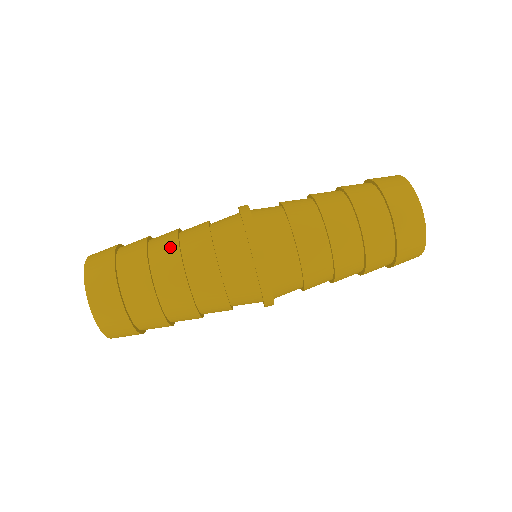
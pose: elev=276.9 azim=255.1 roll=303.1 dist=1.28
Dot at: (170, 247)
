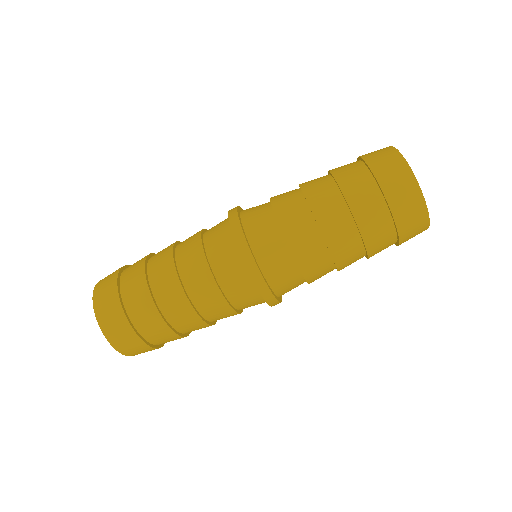
Dot at: (174, 290)
